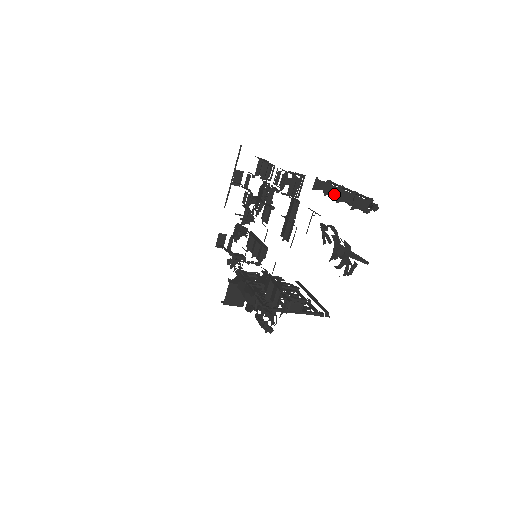
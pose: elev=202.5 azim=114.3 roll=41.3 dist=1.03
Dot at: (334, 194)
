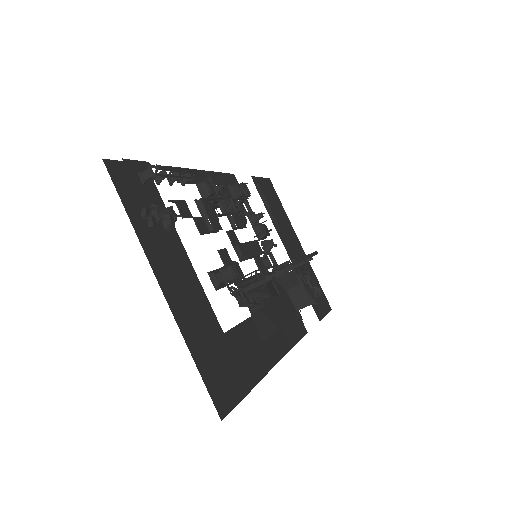
Dot at: (176, 178)
